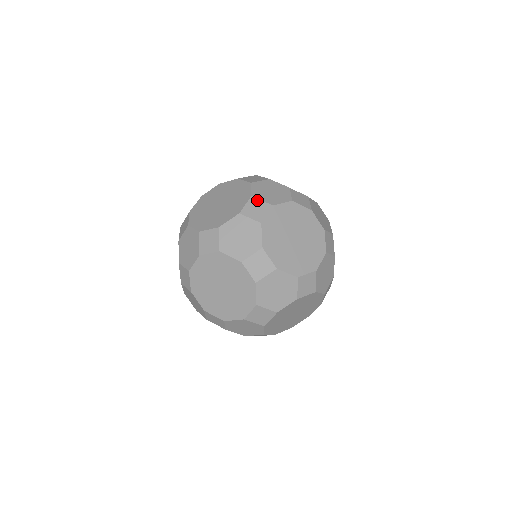
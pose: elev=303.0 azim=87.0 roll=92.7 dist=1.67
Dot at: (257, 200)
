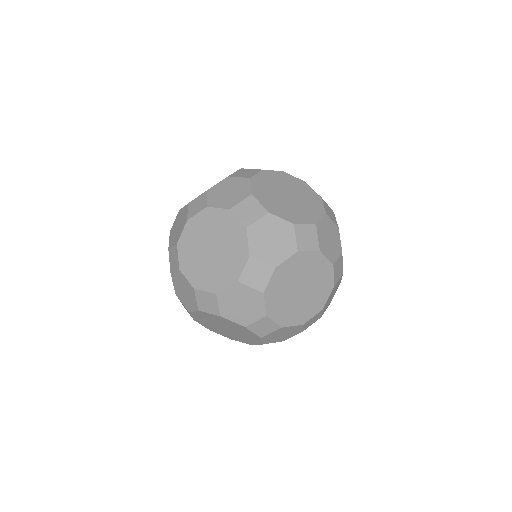
Dot at: (215, 300)
